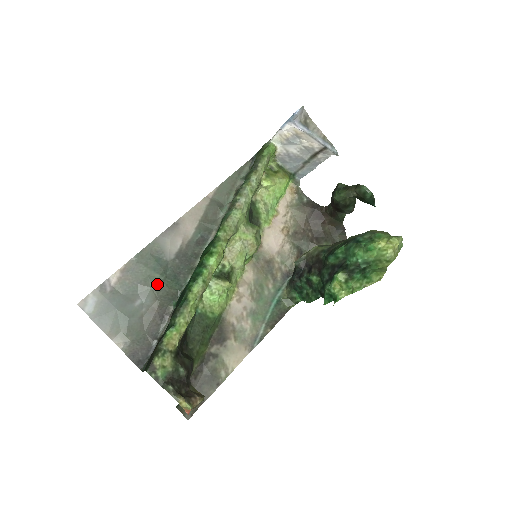
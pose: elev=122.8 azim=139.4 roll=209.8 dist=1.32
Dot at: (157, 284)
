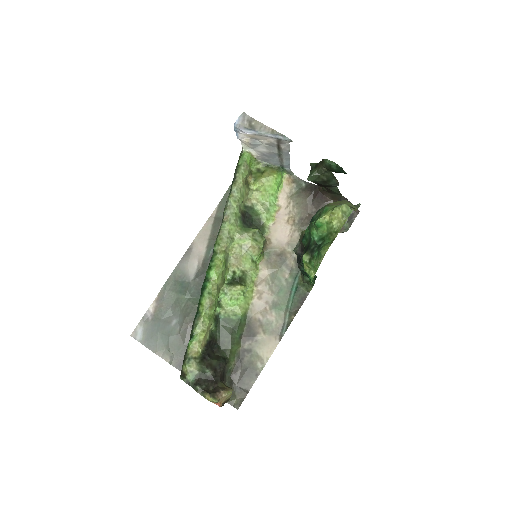
Dot at: (184, 304)
